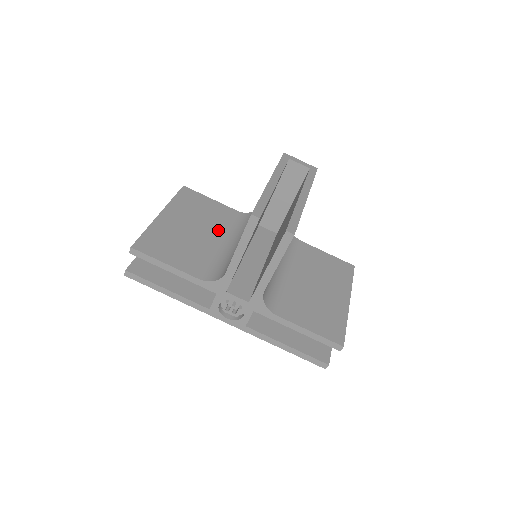
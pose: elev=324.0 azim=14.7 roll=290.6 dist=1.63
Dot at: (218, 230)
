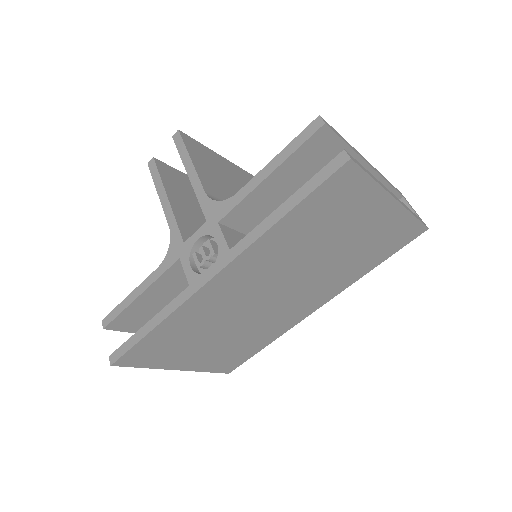
Dot at: occluded
